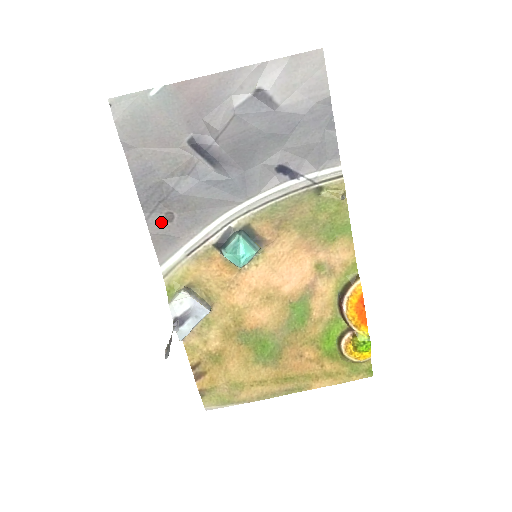
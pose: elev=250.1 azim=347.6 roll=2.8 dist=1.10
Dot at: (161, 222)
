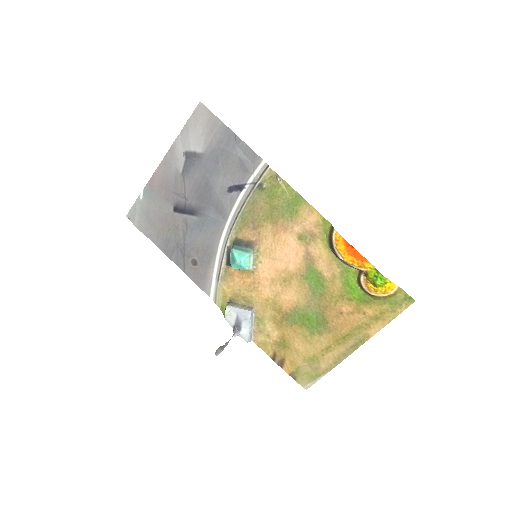
Dot at: (192, 268)
